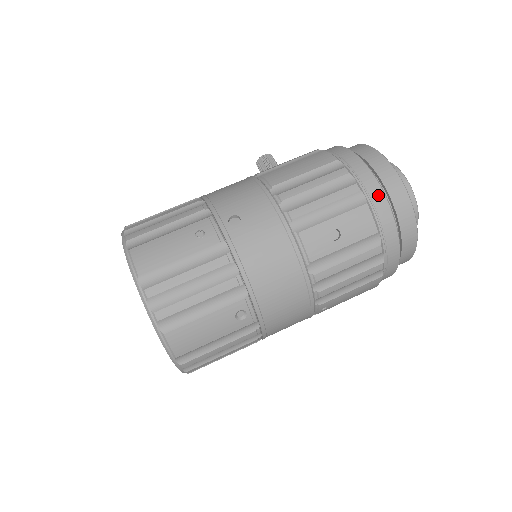
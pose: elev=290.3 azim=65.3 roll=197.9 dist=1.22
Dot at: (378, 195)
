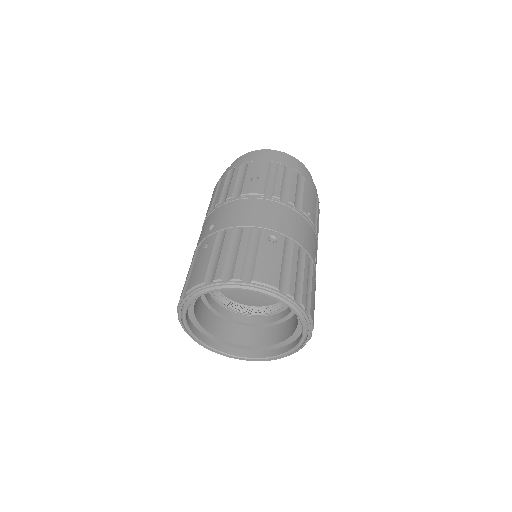
Dot at: (249, 159)
